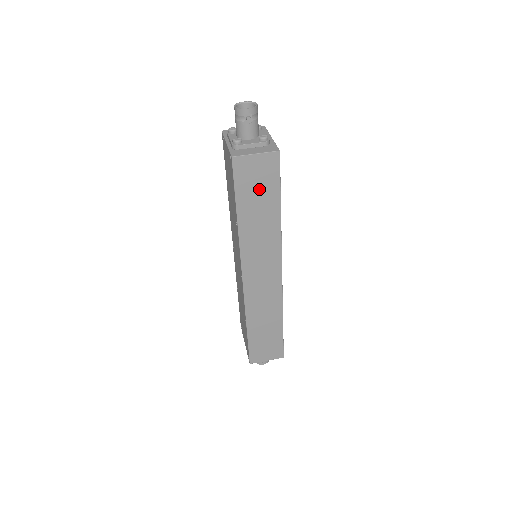
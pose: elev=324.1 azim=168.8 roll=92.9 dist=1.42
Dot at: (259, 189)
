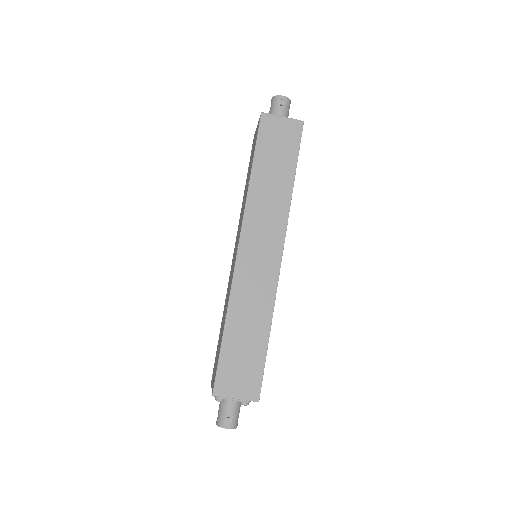
Dot at: (278, 150)
